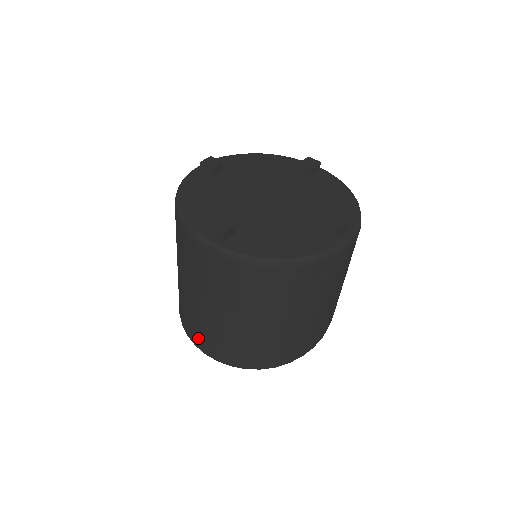
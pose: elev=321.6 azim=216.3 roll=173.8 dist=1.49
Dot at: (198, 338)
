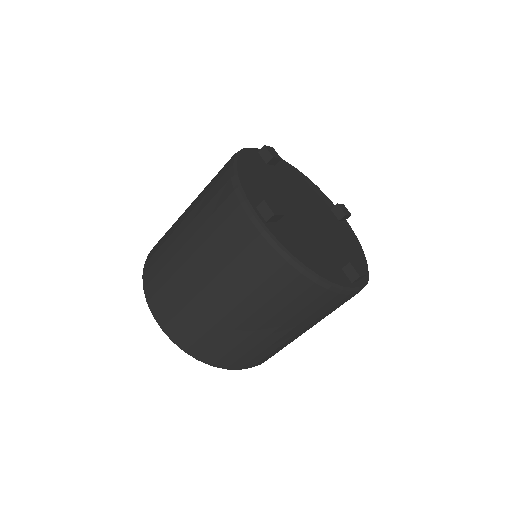
Dot at: (158, 296)
